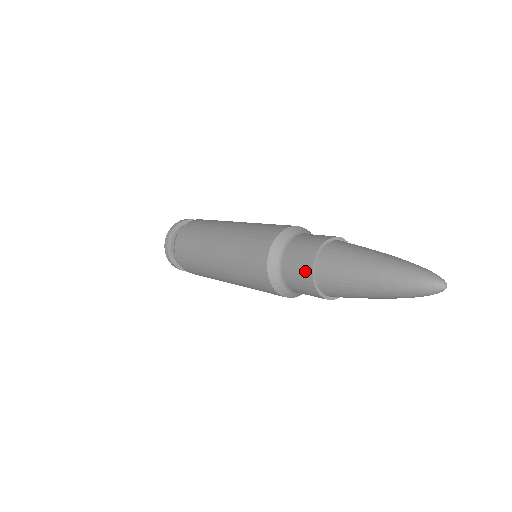
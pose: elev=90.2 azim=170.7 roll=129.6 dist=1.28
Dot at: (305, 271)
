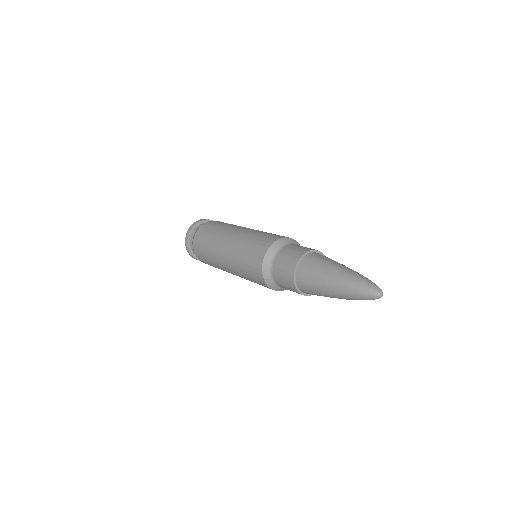
Dot at: occluded
